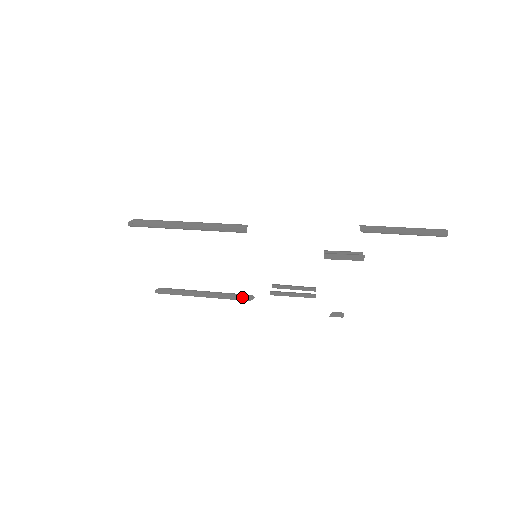
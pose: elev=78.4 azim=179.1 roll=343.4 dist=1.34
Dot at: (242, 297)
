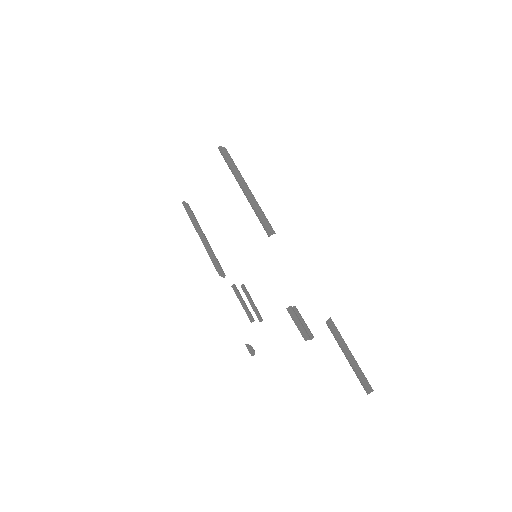
Dot at: (218, 268)
